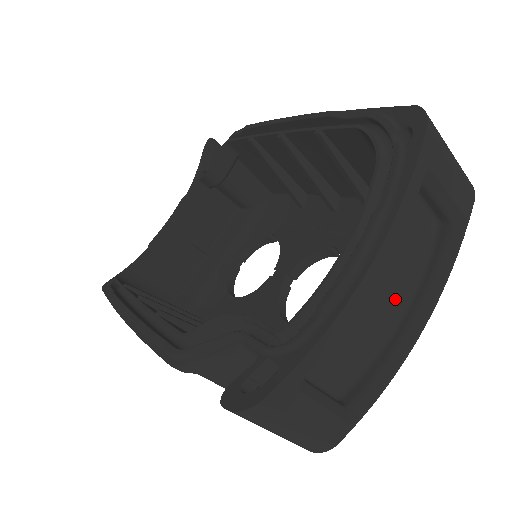
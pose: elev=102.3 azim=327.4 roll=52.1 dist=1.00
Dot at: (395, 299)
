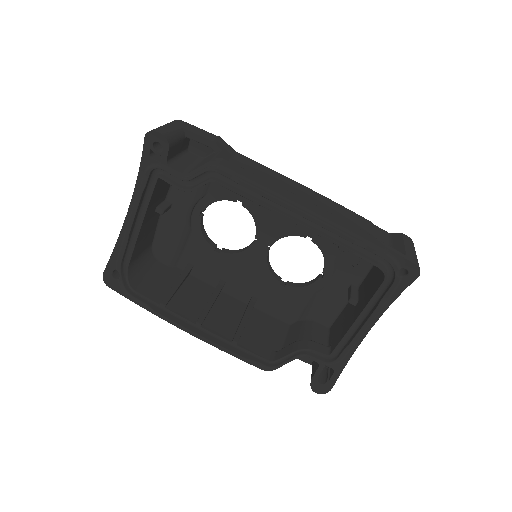
Dot at: occluded
